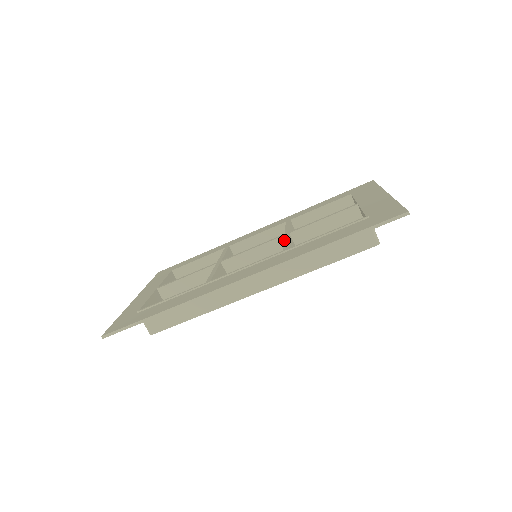
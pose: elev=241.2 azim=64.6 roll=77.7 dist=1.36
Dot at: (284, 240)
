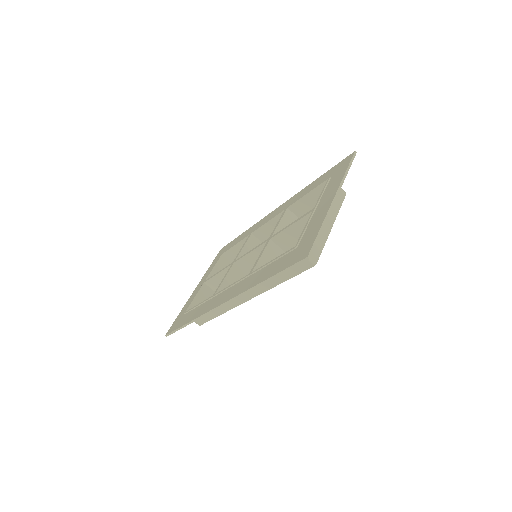
Dot at: (260, 253)
